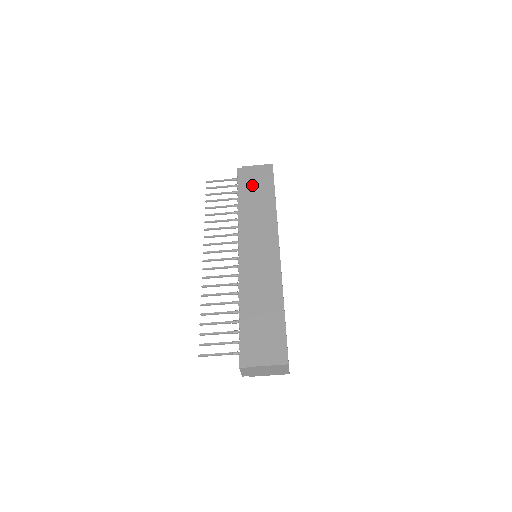
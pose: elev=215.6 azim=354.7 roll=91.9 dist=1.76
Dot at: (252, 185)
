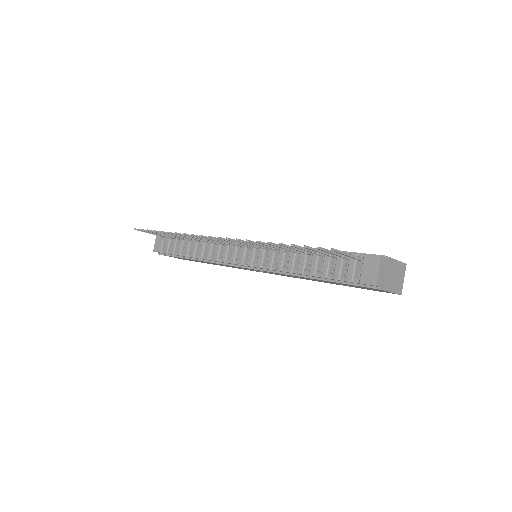
Dot at: occluded
